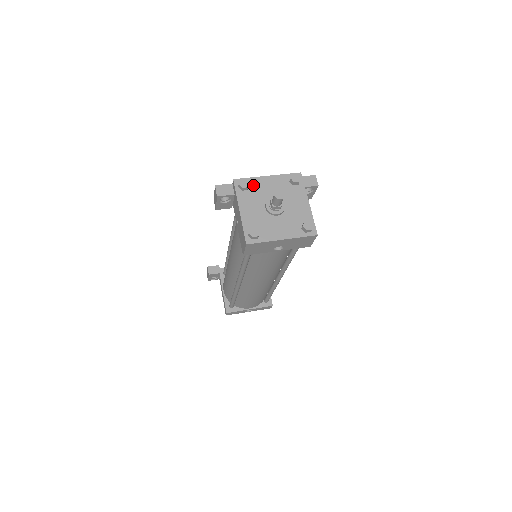
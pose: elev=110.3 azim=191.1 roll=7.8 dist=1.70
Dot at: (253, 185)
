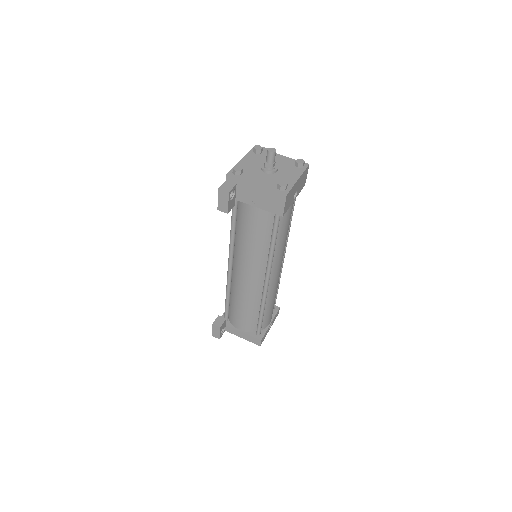
Dot at: occluded
